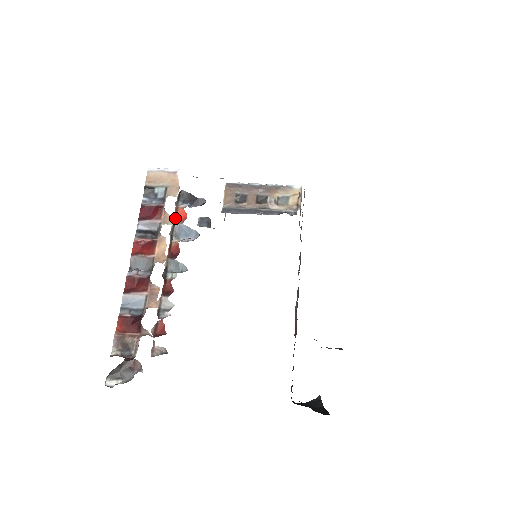
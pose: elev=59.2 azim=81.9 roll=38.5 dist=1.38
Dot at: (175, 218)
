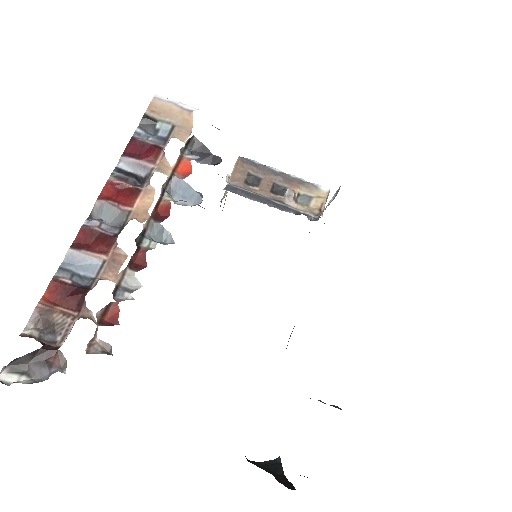
Dot at: (175, 169)
